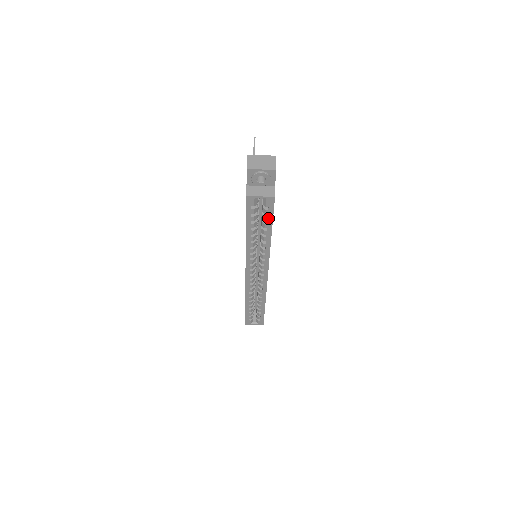
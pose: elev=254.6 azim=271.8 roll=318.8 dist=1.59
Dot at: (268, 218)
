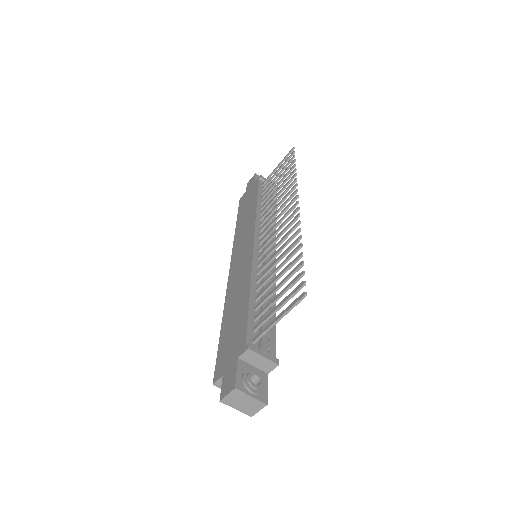
Dot at: occluded
